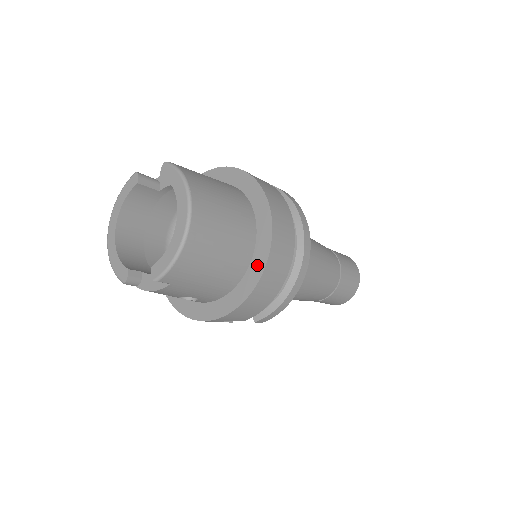
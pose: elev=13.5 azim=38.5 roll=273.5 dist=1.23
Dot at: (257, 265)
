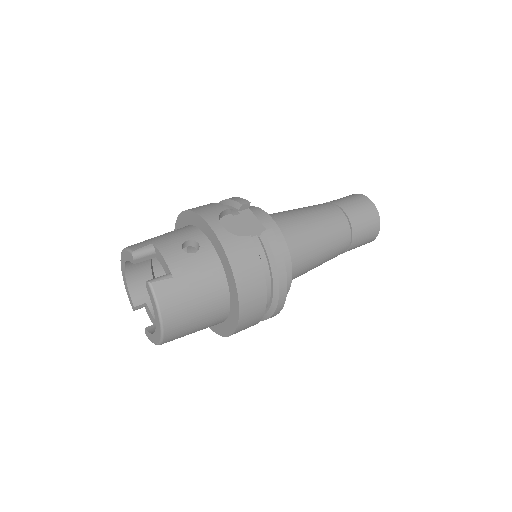
Dot at: (226, 329)
